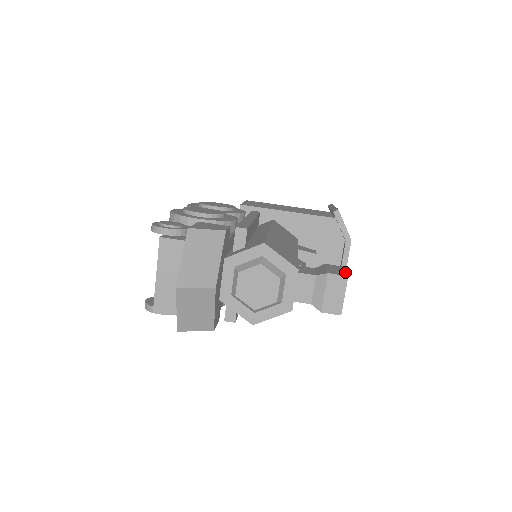
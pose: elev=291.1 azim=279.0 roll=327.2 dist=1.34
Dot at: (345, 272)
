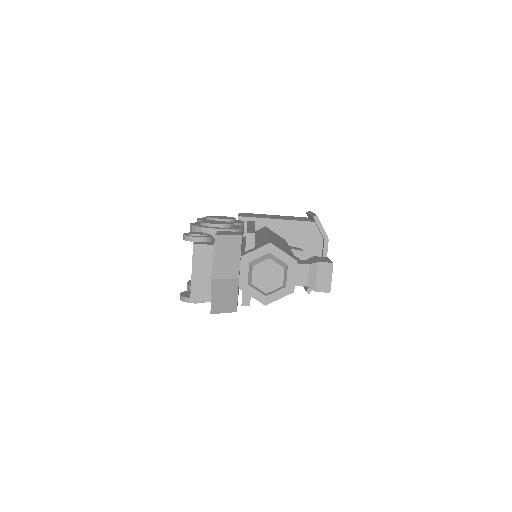
Dot at: (330, 260)
